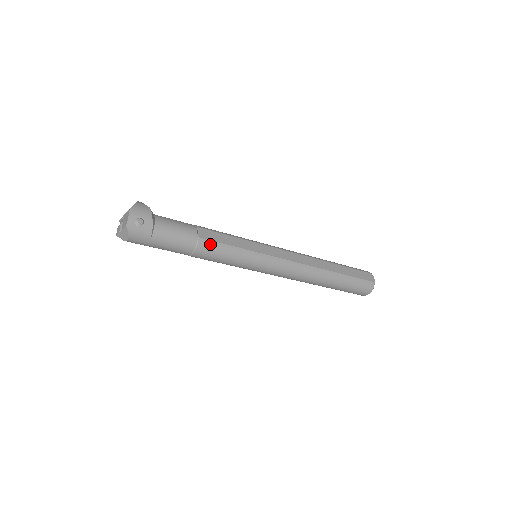
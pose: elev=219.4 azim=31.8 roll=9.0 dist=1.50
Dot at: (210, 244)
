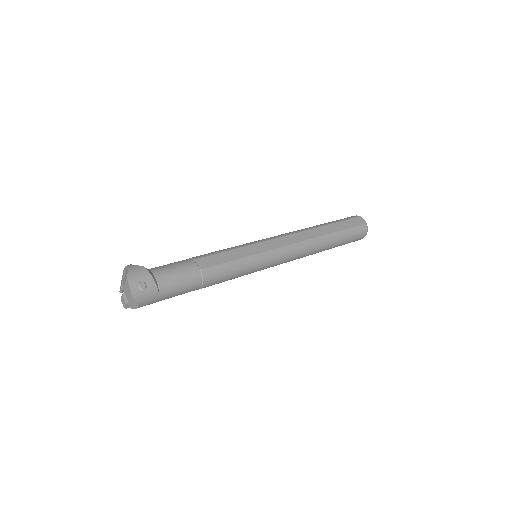
Dot at: (214, 270)
